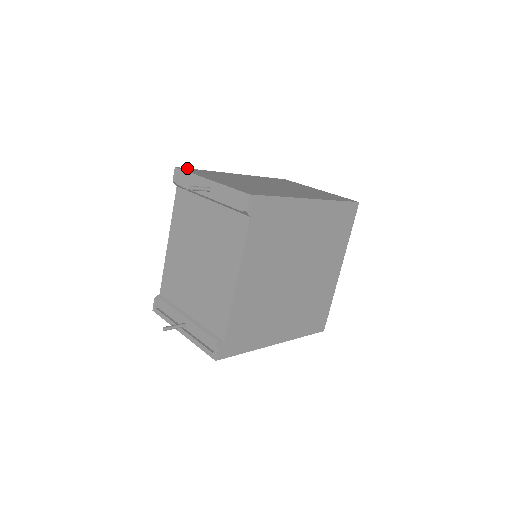
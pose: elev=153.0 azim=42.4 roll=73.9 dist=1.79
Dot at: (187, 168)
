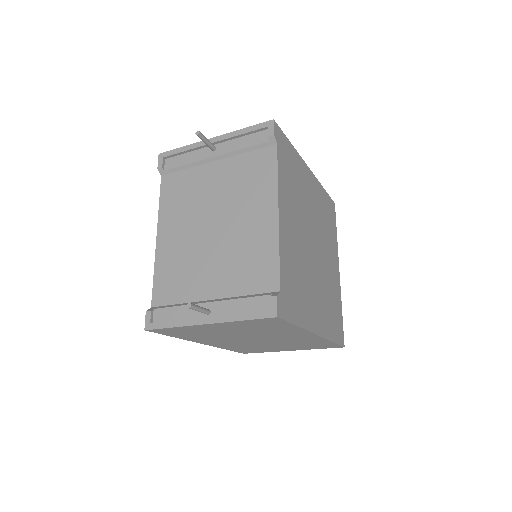
Dot at: occluded
